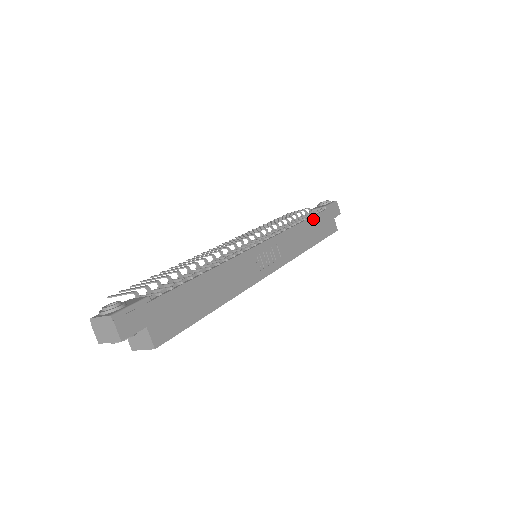
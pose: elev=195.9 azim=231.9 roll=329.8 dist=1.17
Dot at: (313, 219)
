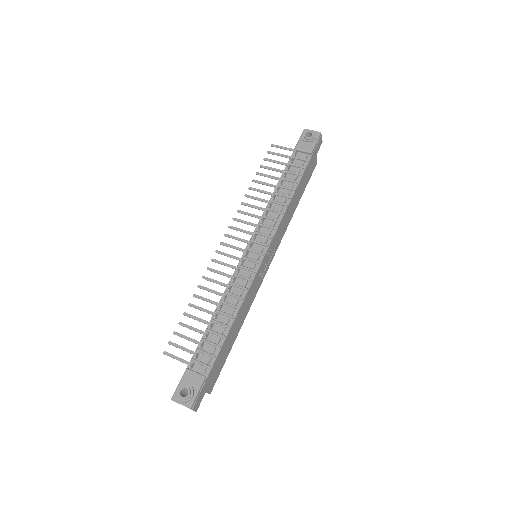
Dot at: (300, 182)
